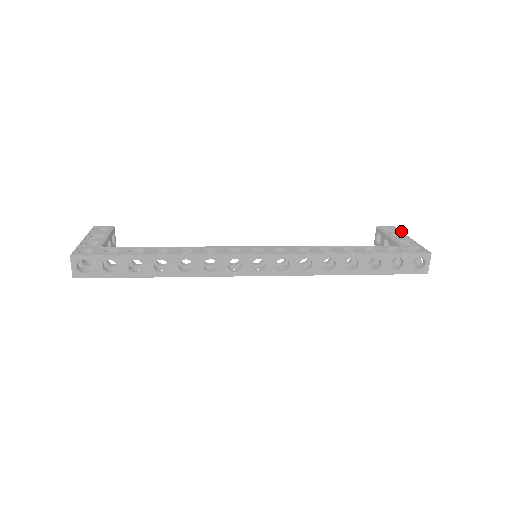
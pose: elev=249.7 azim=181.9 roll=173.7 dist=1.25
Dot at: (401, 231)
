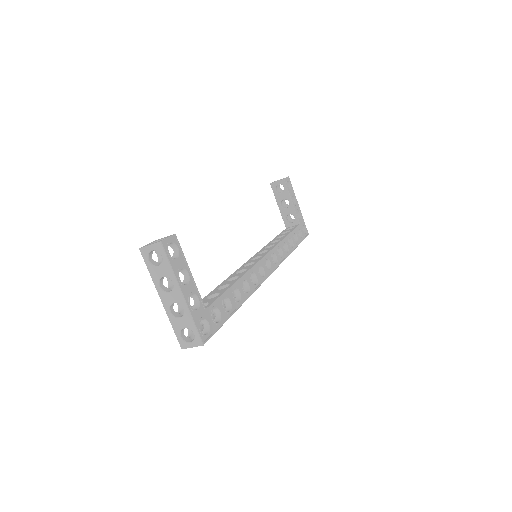
Dot at: occluded
